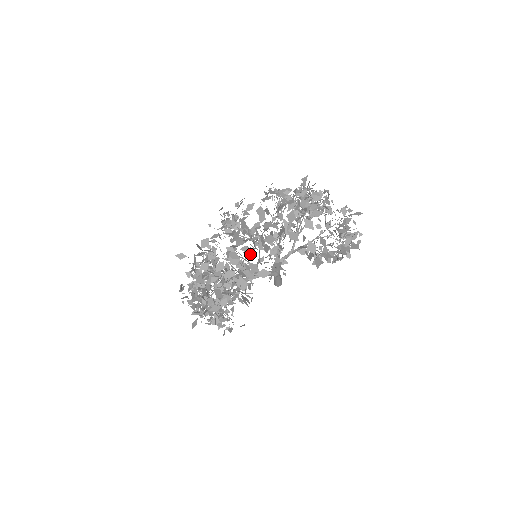
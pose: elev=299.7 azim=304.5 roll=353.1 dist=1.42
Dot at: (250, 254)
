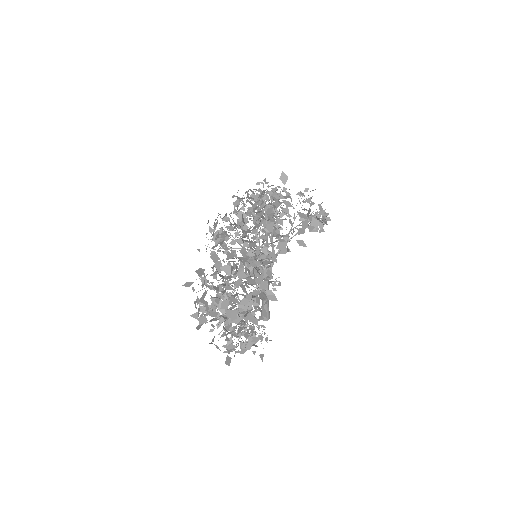
Dot at: (263, 231)
